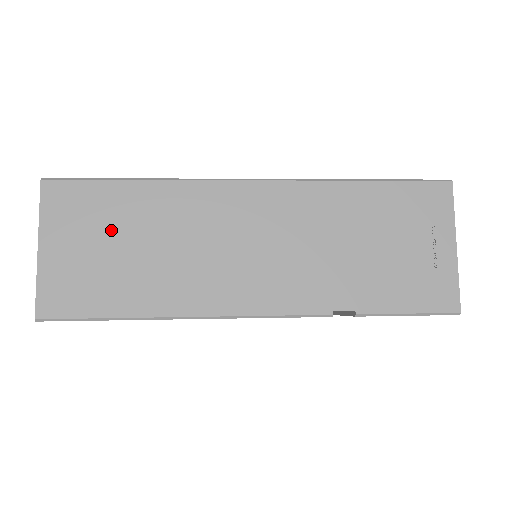
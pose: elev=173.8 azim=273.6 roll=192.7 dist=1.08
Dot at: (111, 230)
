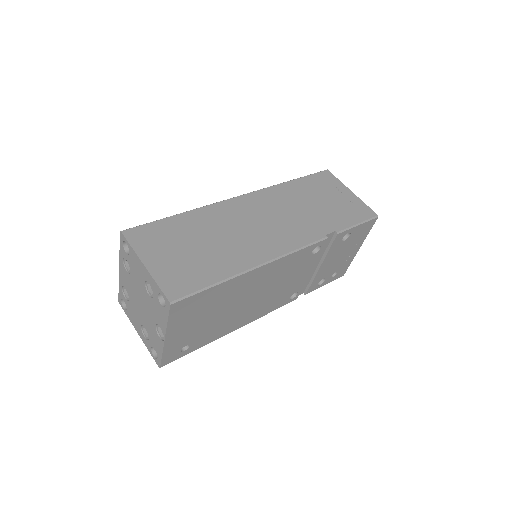
Dot at: (183, 241)
